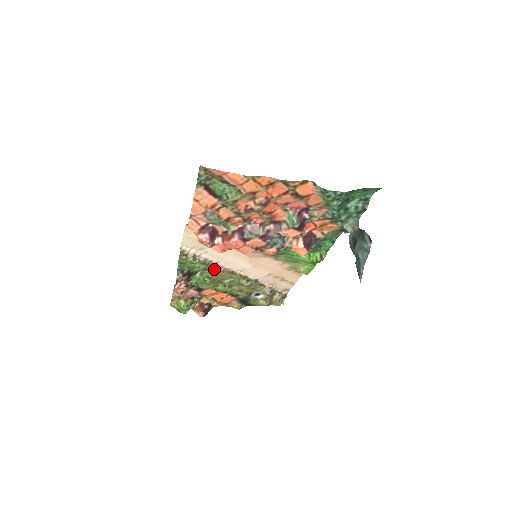
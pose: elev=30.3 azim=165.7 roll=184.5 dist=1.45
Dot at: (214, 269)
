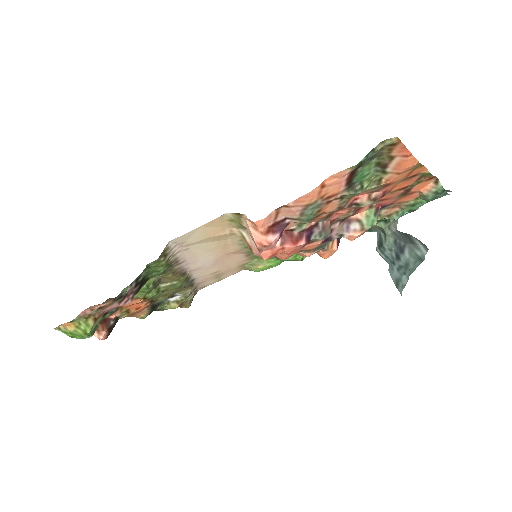
Dot at: (170, 271)
